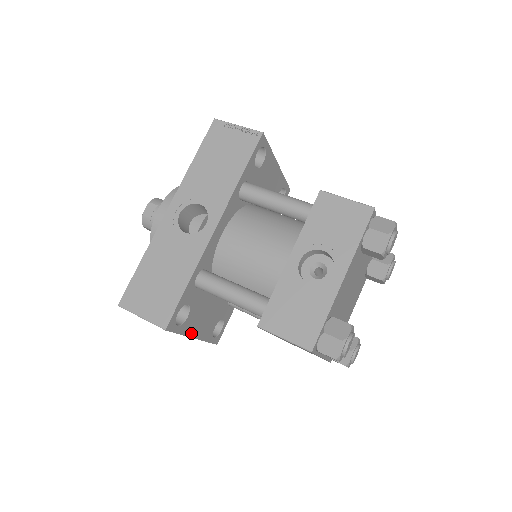
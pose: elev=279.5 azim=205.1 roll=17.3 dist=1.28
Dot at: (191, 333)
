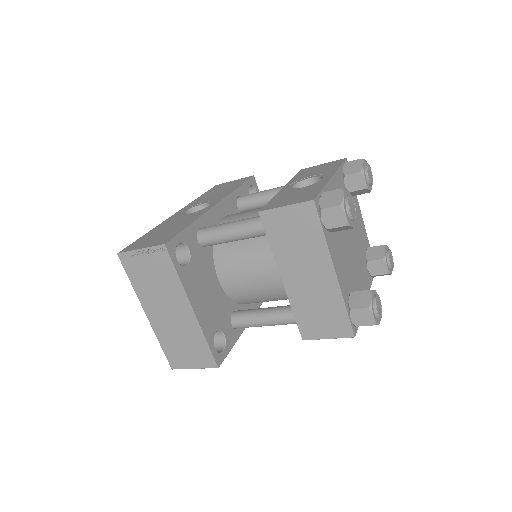
Dot at: (190, 295)
